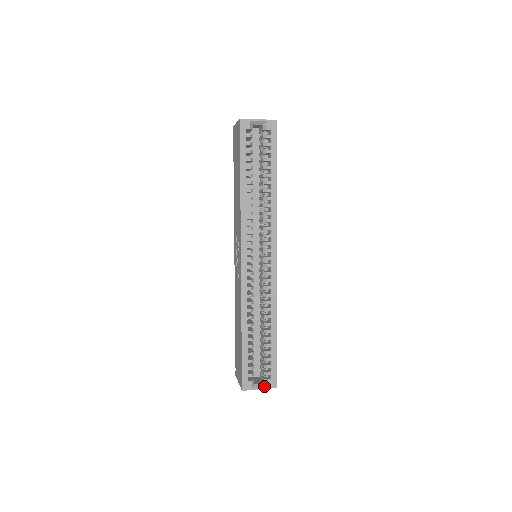
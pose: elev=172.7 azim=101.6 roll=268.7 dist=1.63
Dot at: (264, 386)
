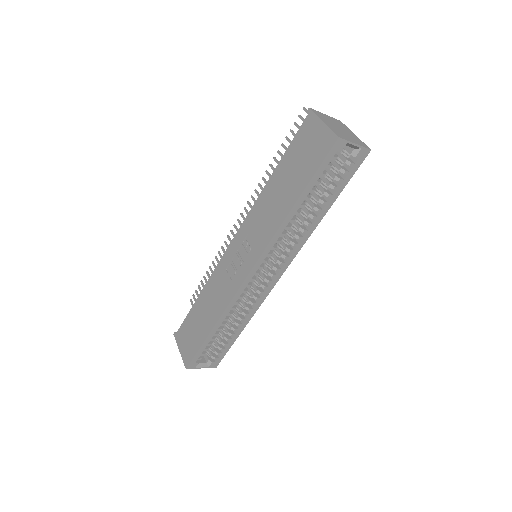
Dot at: (206, 366)
